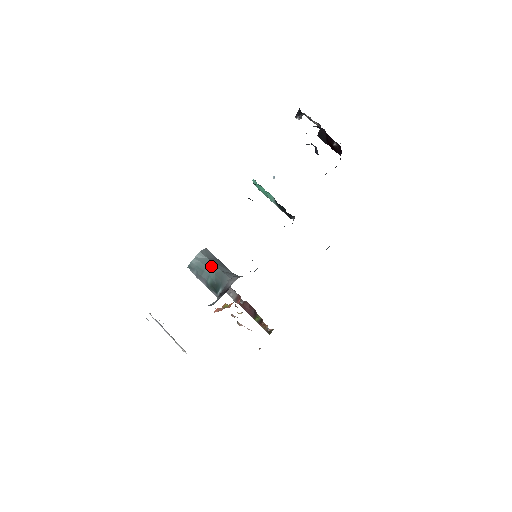
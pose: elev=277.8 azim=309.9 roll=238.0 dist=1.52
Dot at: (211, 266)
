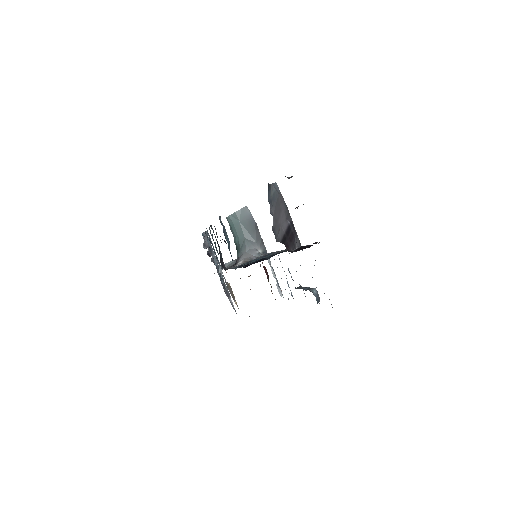
Dot at: (239, 230)
